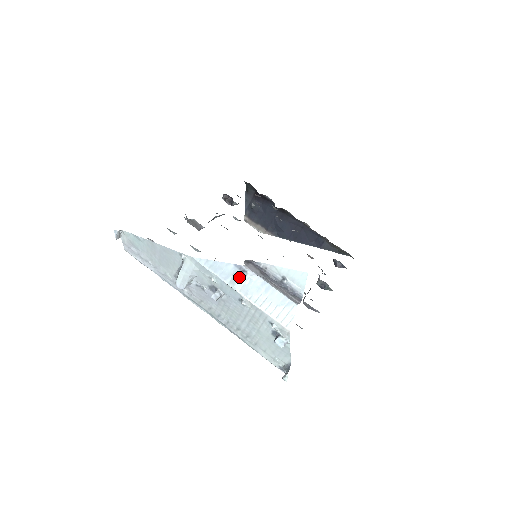
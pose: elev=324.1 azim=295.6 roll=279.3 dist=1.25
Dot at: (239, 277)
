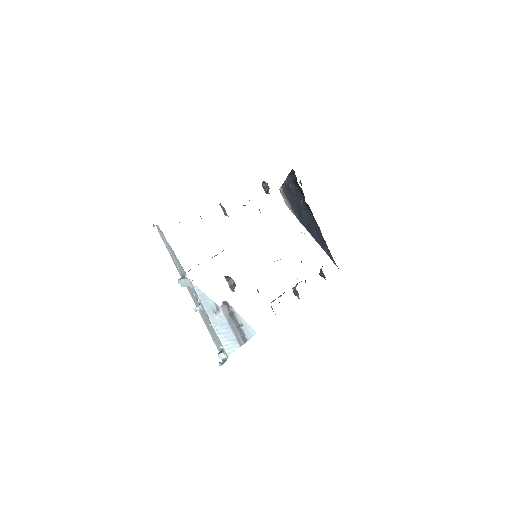
Dot at: (214, 312)
